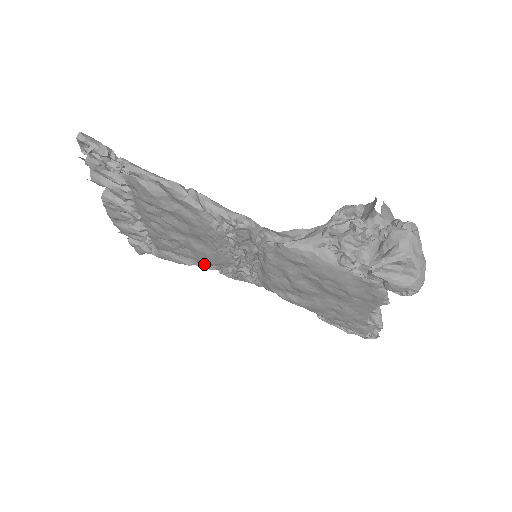
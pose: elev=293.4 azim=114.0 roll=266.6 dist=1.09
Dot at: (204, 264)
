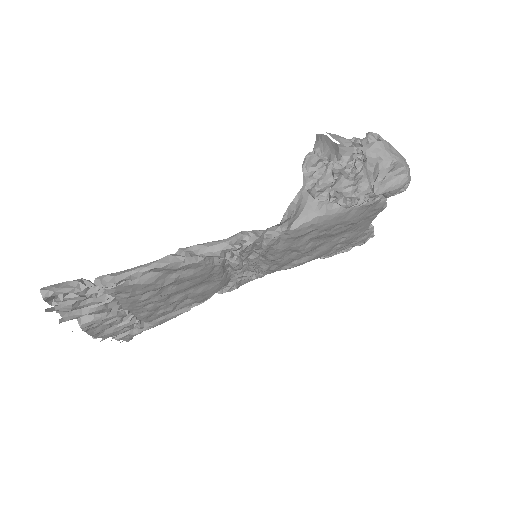
Dot at: (206, 299)
